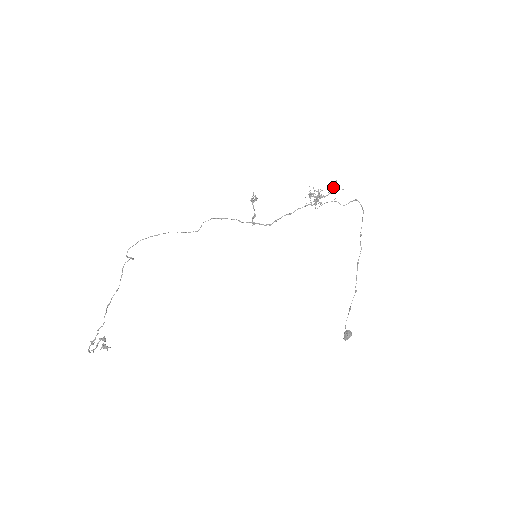
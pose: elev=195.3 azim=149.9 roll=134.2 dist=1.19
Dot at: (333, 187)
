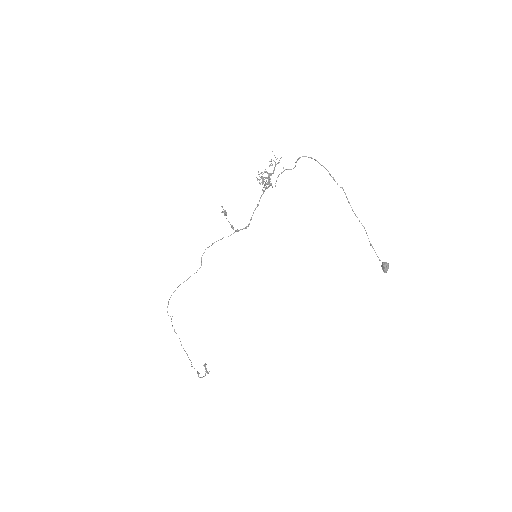
Dot at: occluded
